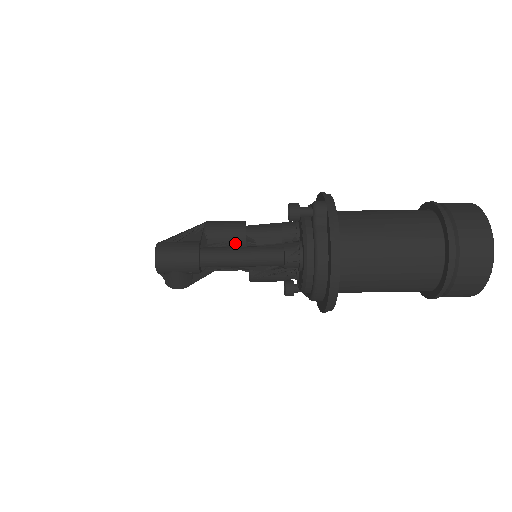
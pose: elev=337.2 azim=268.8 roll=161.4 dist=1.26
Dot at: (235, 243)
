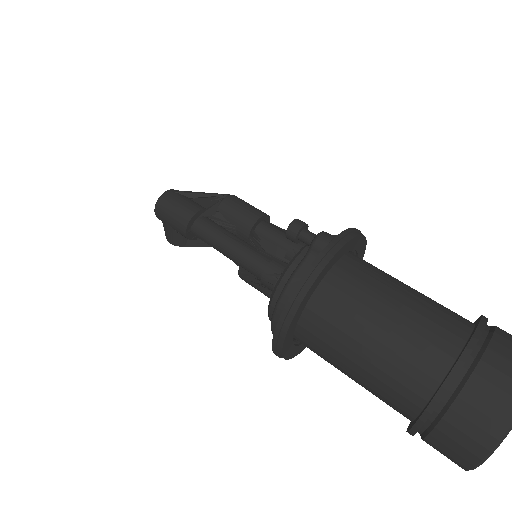
Dot at: (240, 230)
